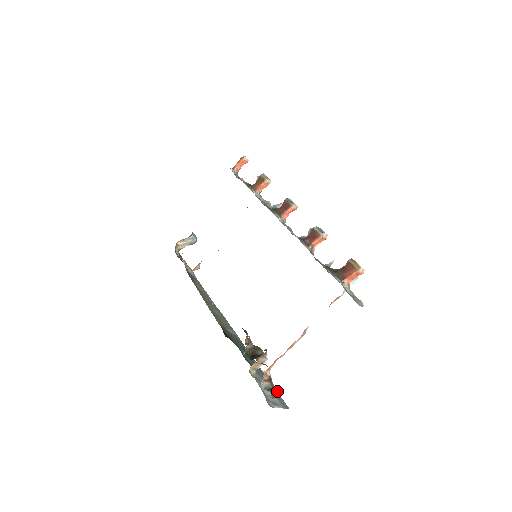
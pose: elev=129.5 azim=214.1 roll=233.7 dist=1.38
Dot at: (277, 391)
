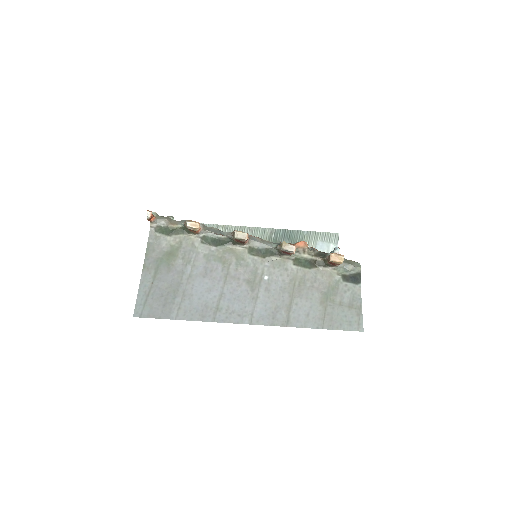
Dot at: occluded
